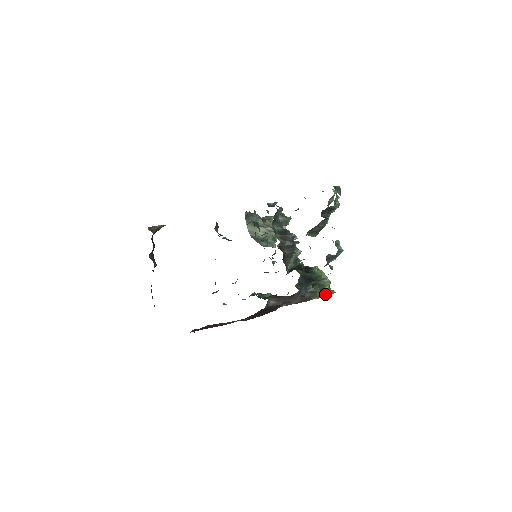
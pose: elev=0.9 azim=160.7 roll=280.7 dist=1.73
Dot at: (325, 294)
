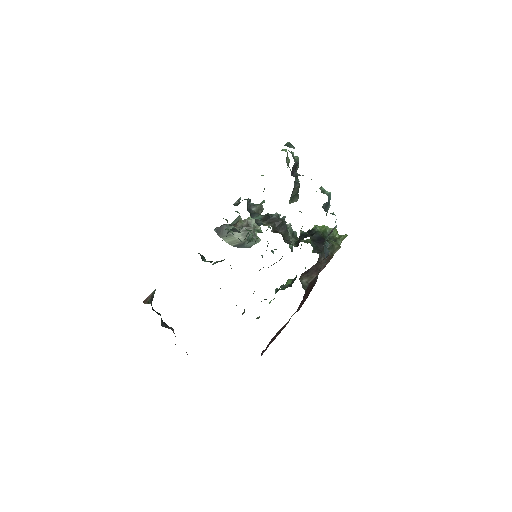
Dot at: (340, 242)
